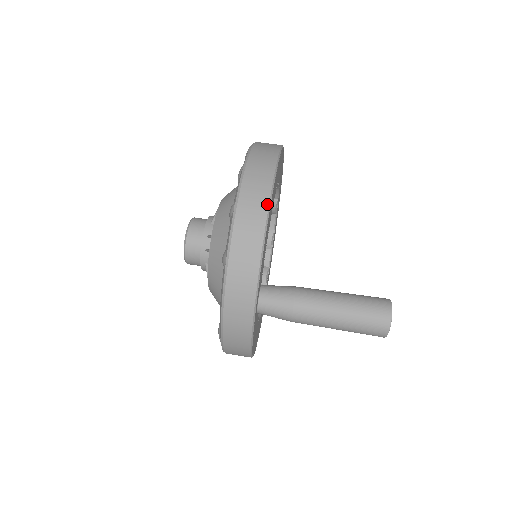
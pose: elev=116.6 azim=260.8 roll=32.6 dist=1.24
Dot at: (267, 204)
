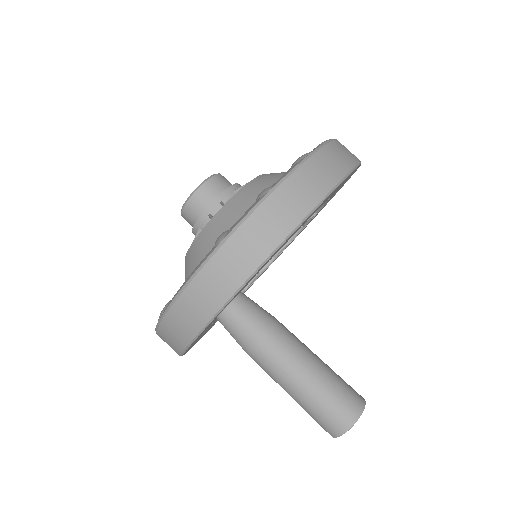
Dot at: (307, 211)
